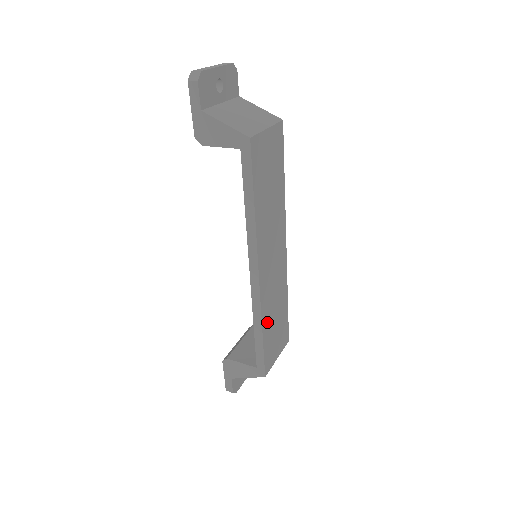
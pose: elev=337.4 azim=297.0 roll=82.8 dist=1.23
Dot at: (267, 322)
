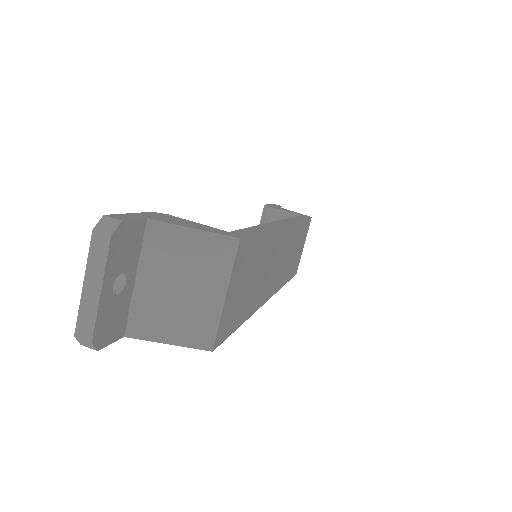
Dot at: (287, 273)
